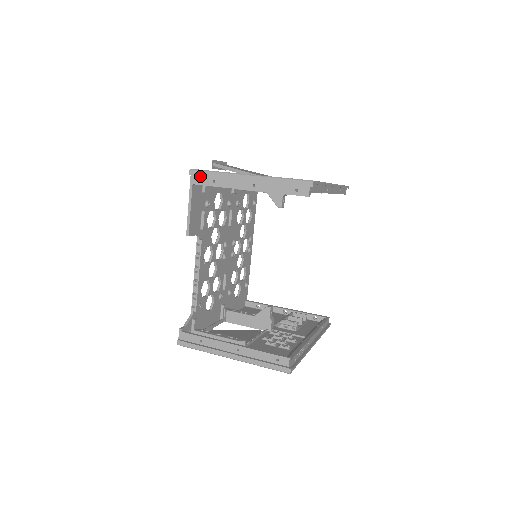
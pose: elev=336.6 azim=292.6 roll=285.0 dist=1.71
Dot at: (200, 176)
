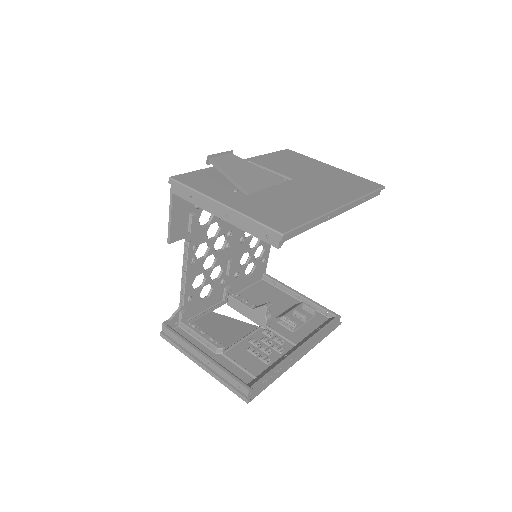
Dot at: (179, 187)
